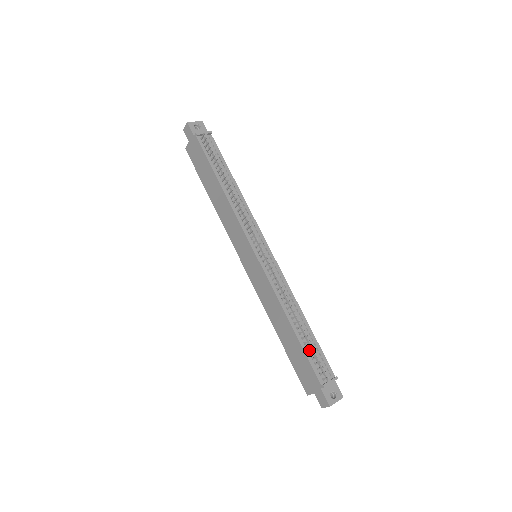
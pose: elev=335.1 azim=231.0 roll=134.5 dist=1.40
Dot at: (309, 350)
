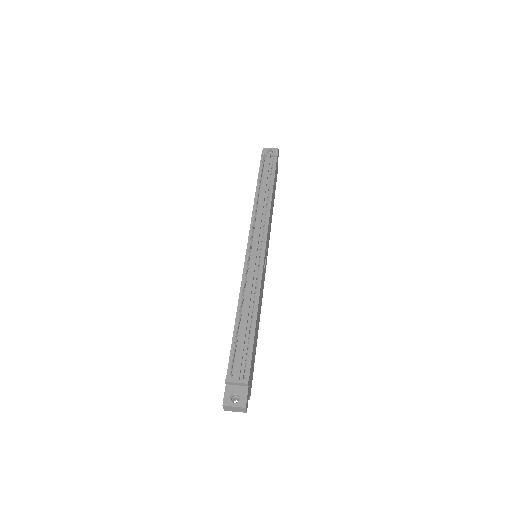
Dot at: (238, 344)
